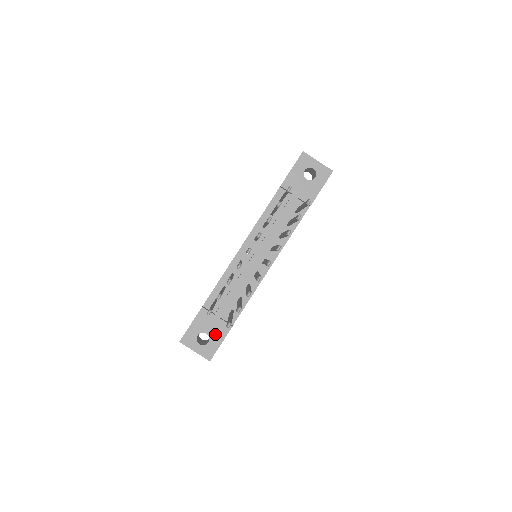
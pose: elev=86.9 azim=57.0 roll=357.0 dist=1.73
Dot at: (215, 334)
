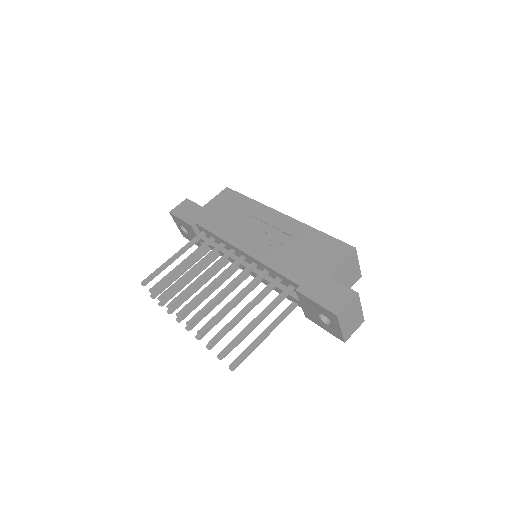
Dot at: (192, 238)
